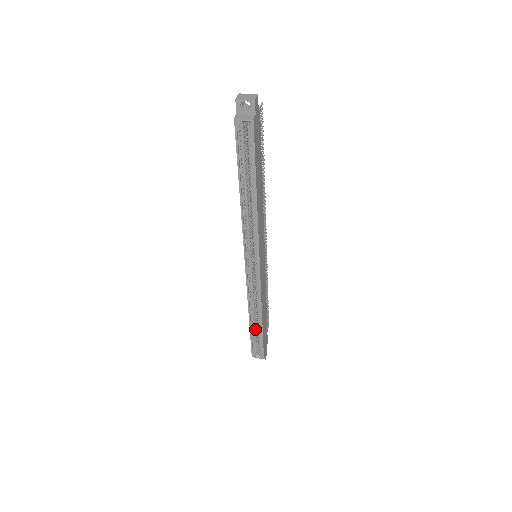
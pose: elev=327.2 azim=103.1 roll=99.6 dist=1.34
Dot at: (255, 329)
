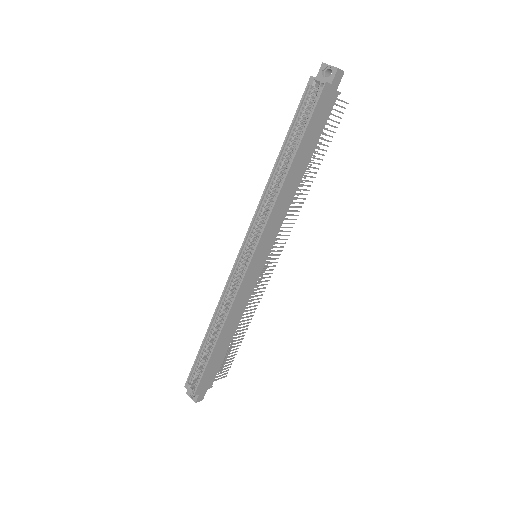
Dot at: (207, 348)
